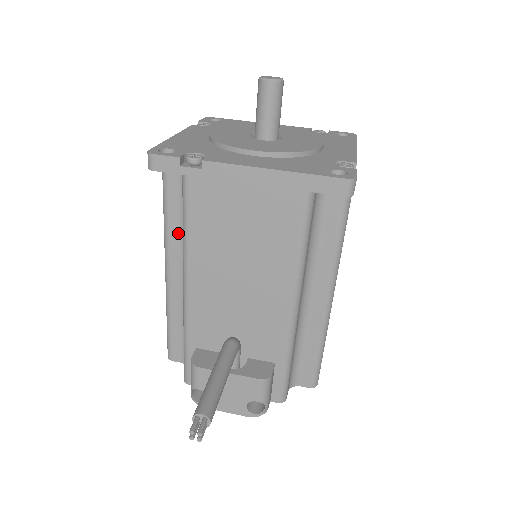
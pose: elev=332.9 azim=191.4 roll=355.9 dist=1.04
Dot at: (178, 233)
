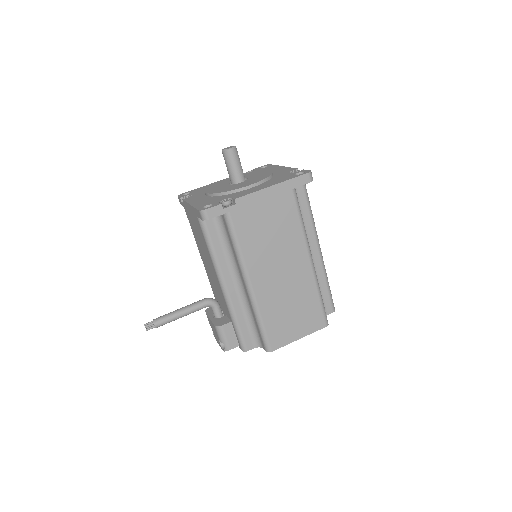
Dot at: occluded
